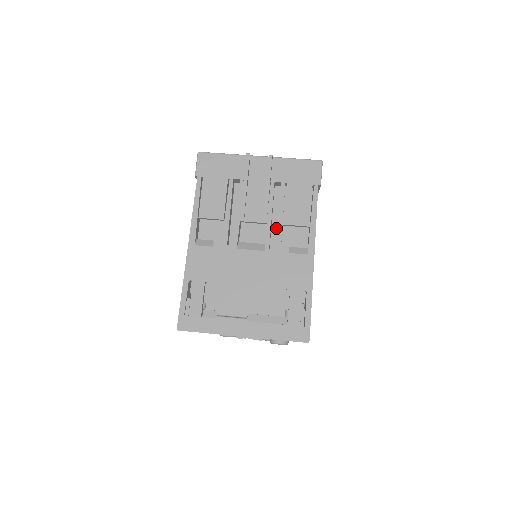
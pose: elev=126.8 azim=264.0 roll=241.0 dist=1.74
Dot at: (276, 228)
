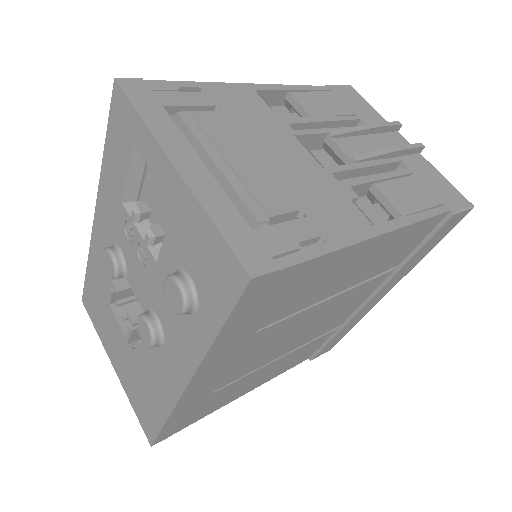
Dot at: occluded
